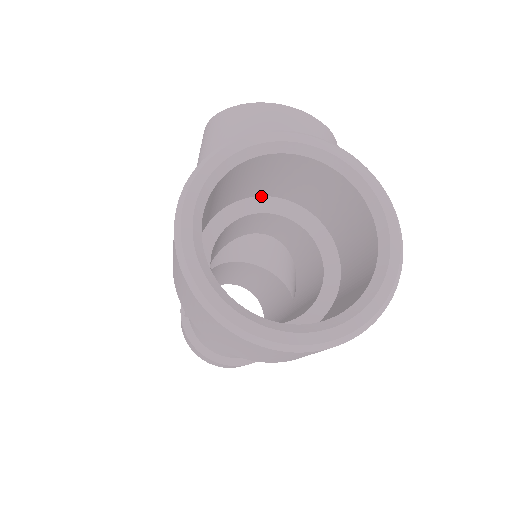
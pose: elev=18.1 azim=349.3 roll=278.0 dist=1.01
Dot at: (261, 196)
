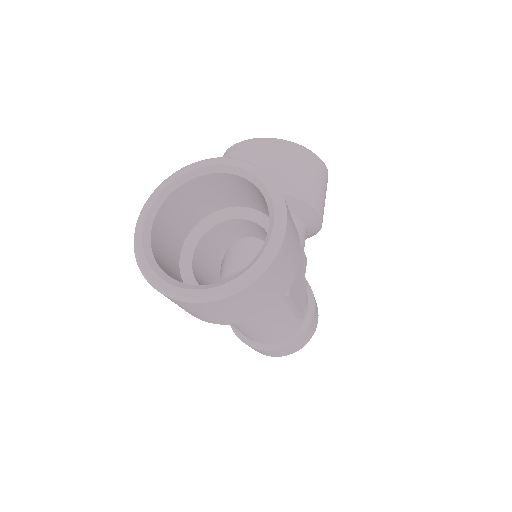
Dot at: (227, 208)
